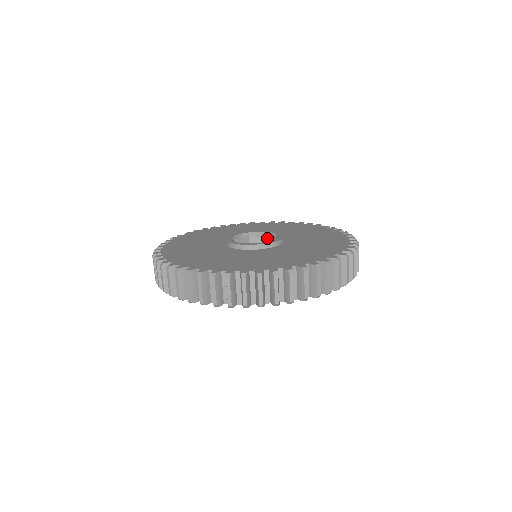
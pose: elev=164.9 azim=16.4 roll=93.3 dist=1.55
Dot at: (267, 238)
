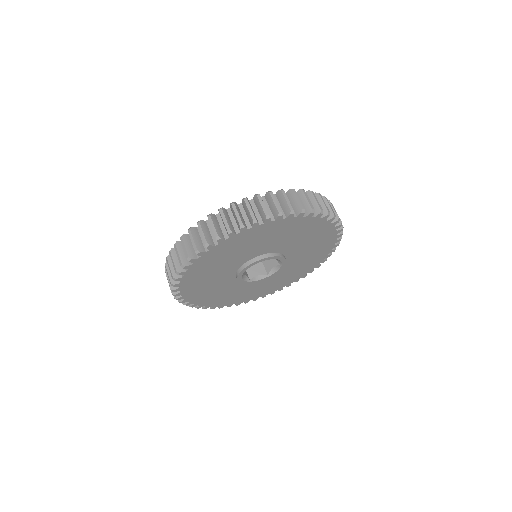
Dot at: occluded
